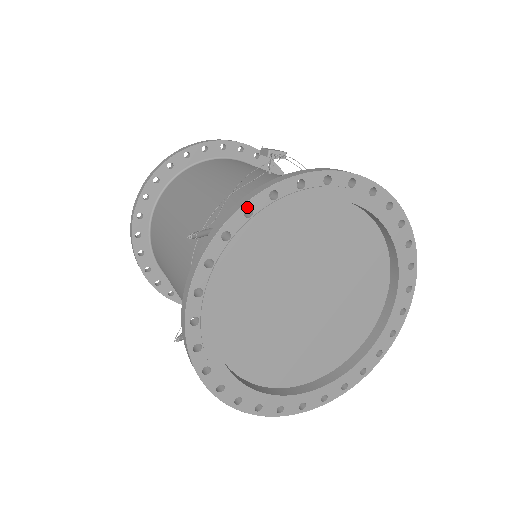
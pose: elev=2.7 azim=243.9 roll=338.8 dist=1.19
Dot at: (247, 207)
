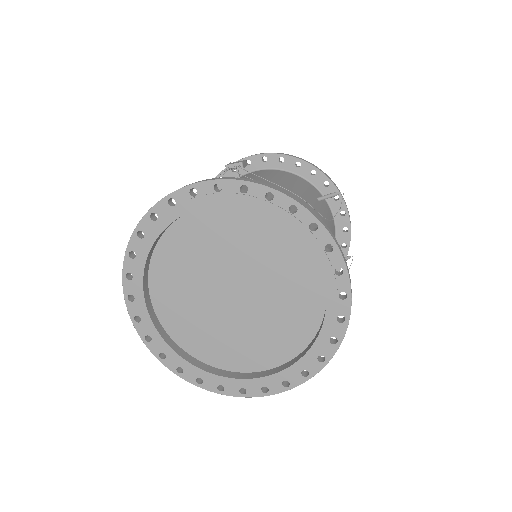
Dot at: (138, 231)
